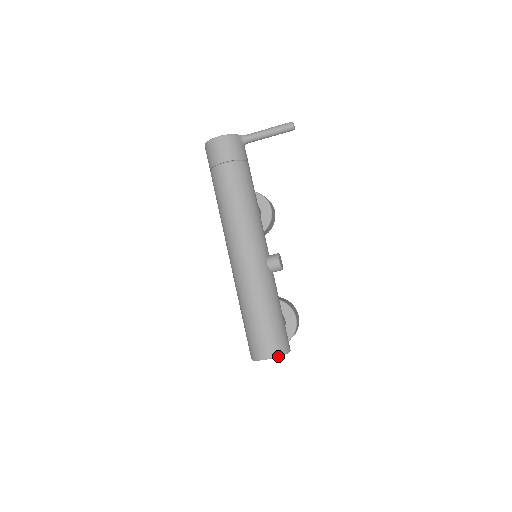
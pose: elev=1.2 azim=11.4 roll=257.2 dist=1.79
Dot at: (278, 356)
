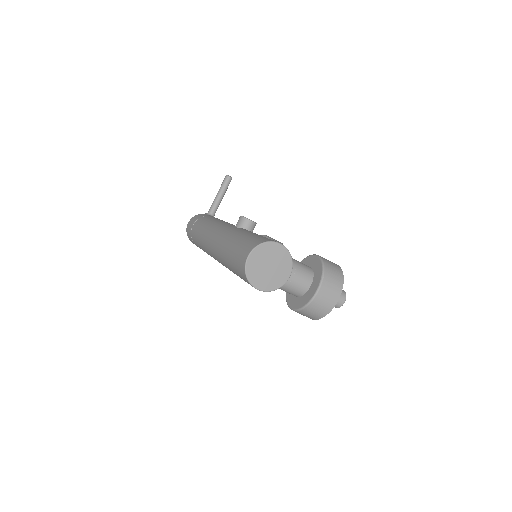
Dot at: (256, 246)
